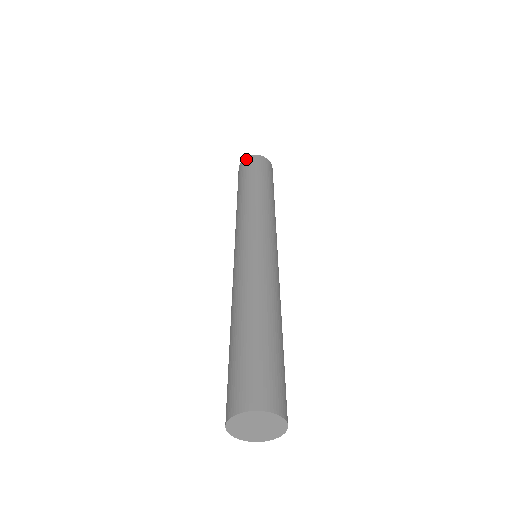
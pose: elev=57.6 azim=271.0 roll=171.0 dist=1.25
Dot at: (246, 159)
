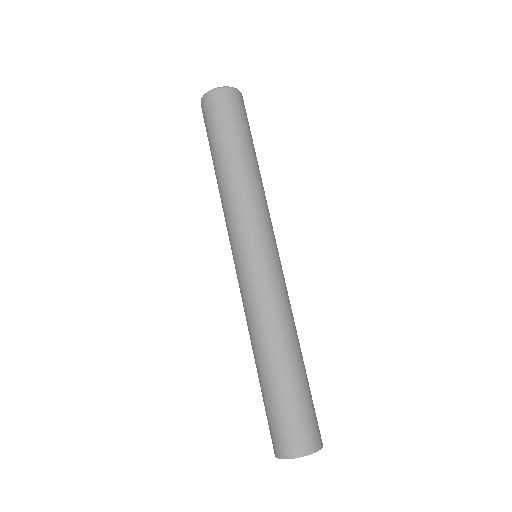
Dot at: (203, 102)
